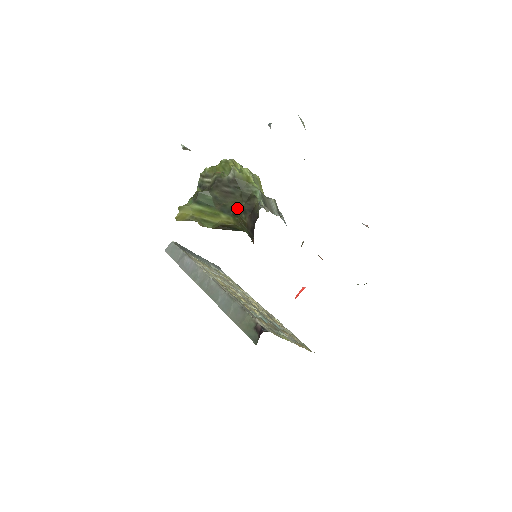
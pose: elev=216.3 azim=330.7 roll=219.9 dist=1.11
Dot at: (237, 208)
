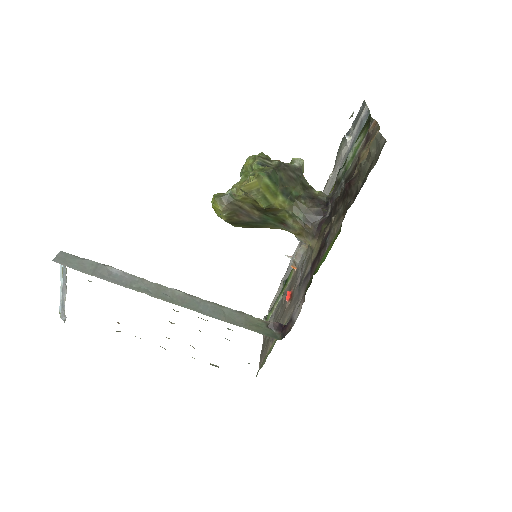
Dot at: (296, 194)
